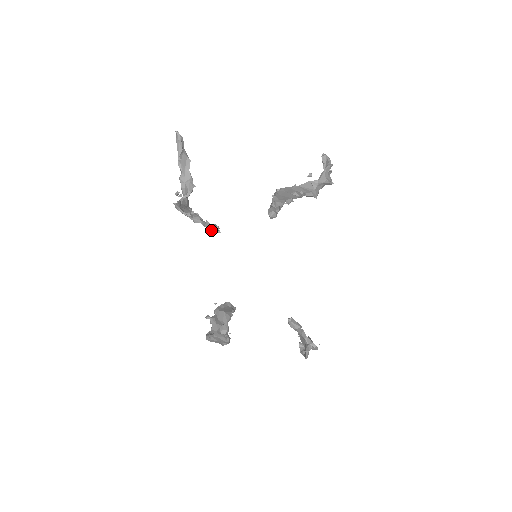
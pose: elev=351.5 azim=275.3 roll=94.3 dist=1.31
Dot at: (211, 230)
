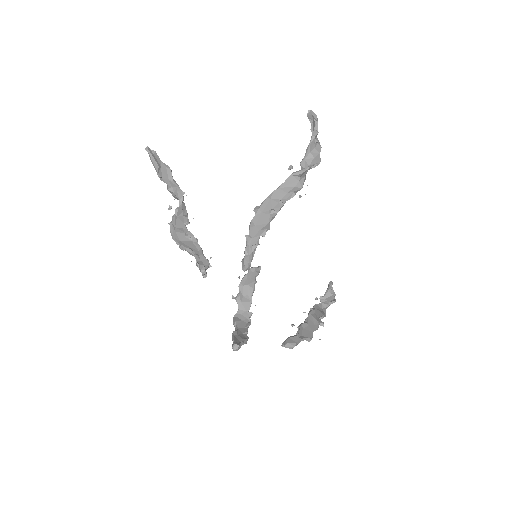
Dot at: (201, 272)
